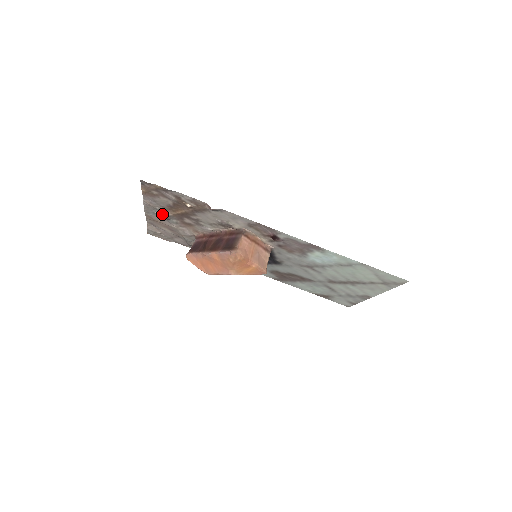
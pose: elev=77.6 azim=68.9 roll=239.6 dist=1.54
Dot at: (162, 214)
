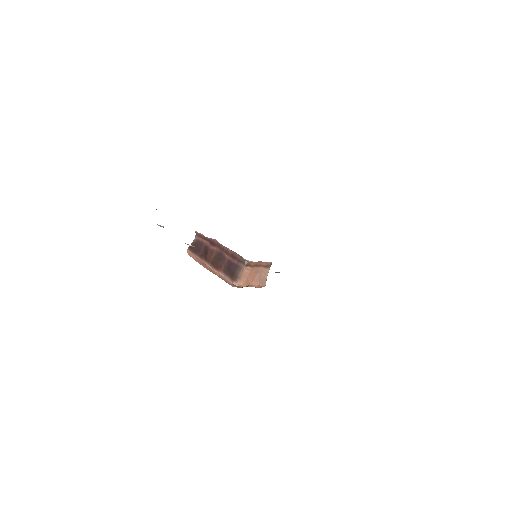
Dot at: (161, 226)
